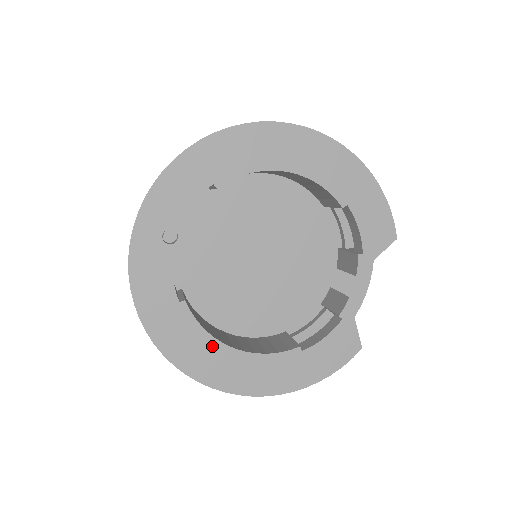
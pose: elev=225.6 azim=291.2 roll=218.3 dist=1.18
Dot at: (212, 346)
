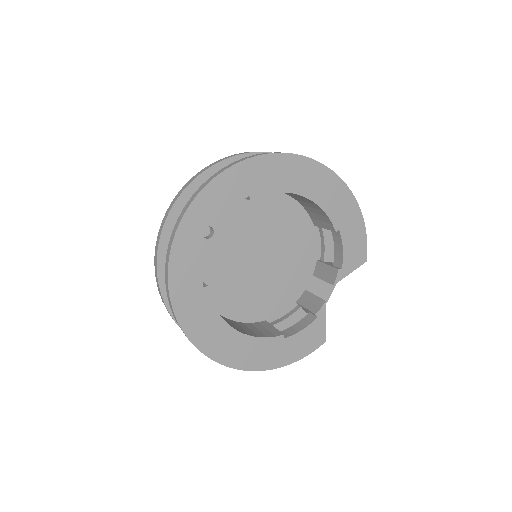
Dot at: (220, 326)
